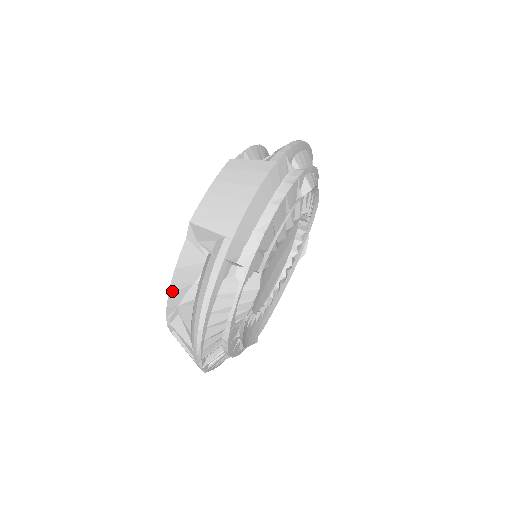
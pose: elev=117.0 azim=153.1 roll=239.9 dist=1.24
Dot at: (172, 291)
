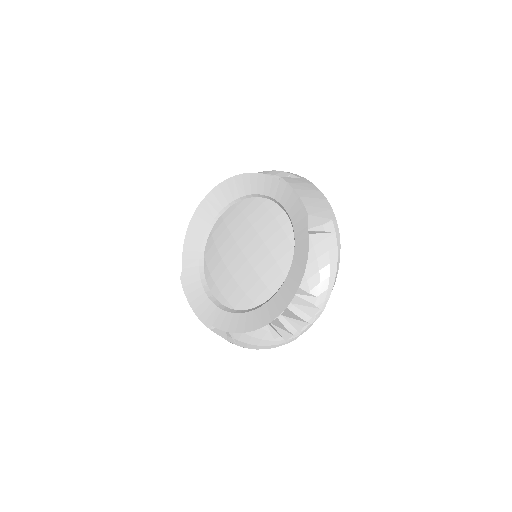
Dot at: (304, 269)
